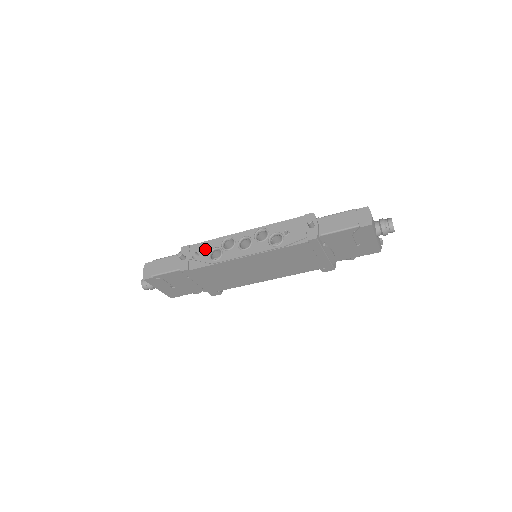
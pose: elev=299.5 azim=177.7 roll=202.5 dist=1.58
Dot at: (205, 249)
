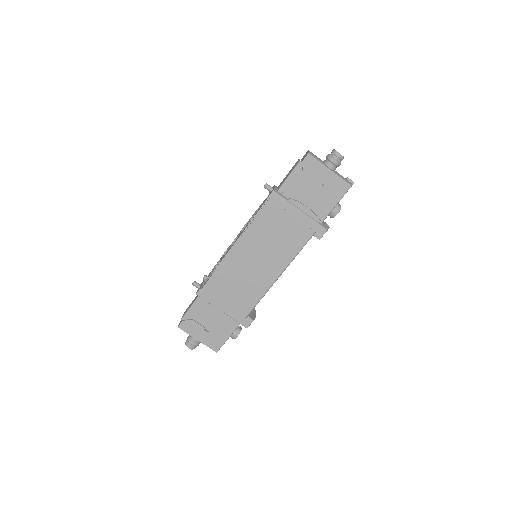
Dot at: occluded
